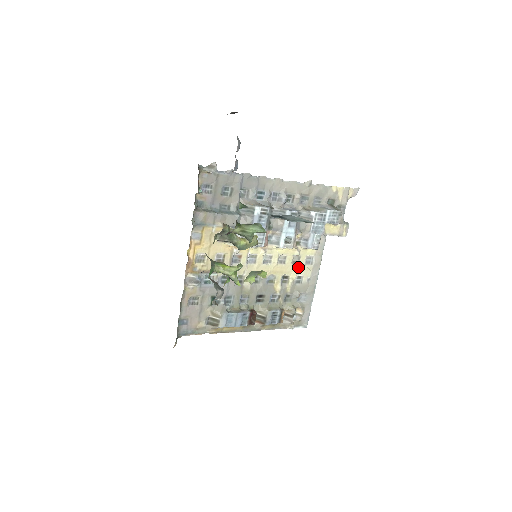
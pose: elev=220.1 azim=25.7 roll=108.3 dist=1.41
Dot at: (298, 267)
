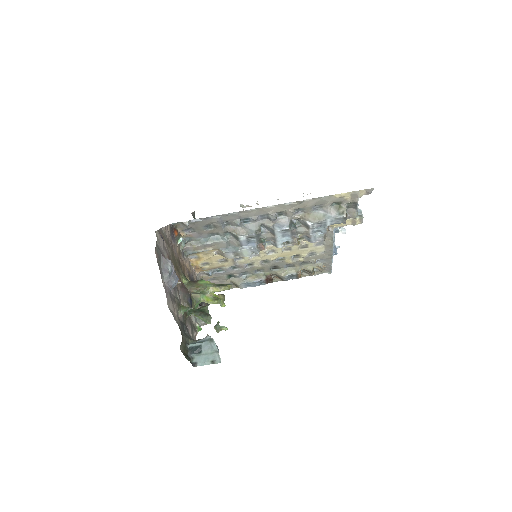
Dot at: (307, 249)
